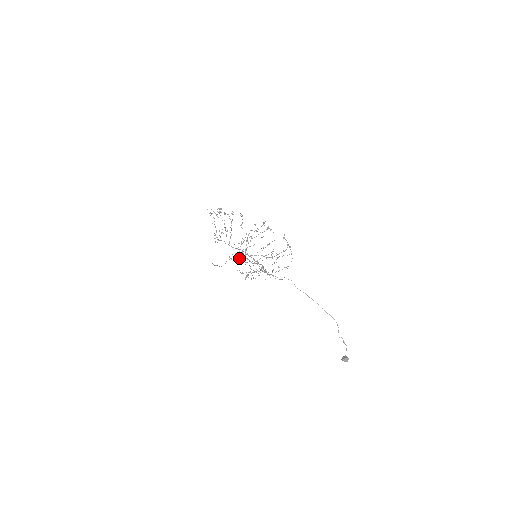
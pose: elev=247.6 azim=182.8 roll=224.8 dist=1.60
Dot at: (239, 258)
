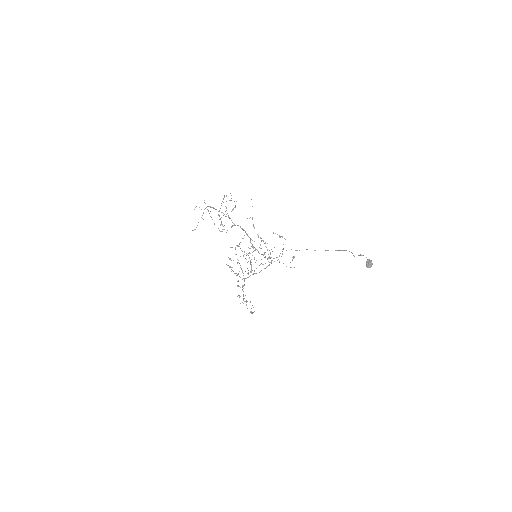
Dot at: (204, 209)
